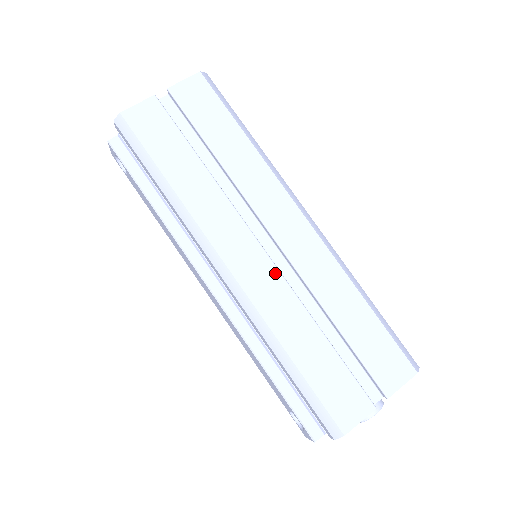
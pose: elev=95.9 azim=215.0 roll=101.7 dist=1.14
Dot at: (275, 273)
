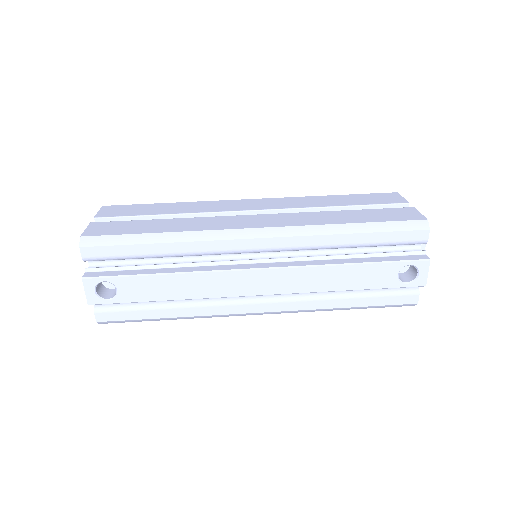
Dot at: (280, 215)
